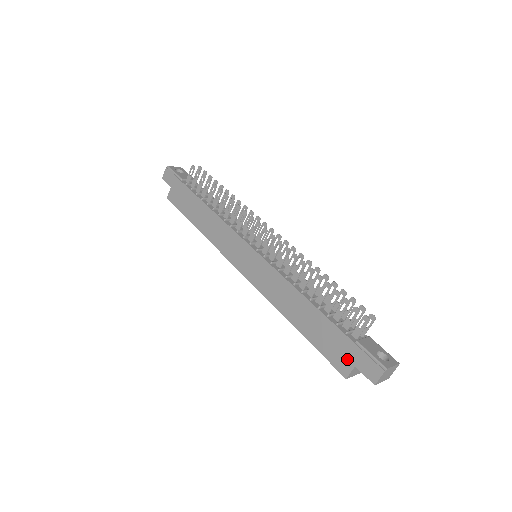
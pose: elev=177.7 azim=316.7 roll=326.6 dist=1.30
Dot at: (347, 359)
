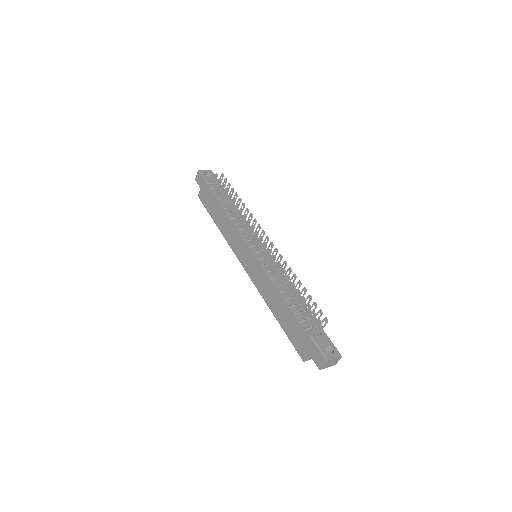
Dot at: (305, 348)
